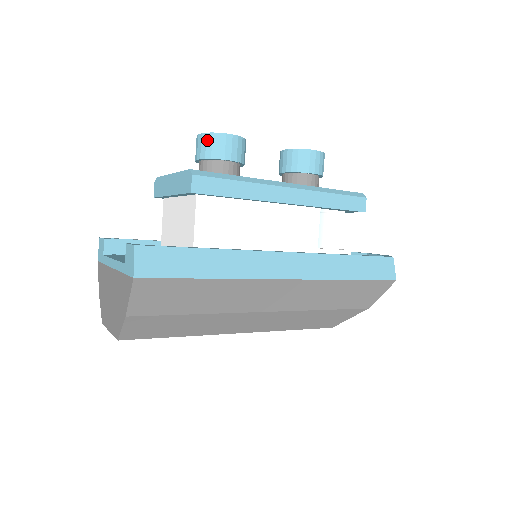
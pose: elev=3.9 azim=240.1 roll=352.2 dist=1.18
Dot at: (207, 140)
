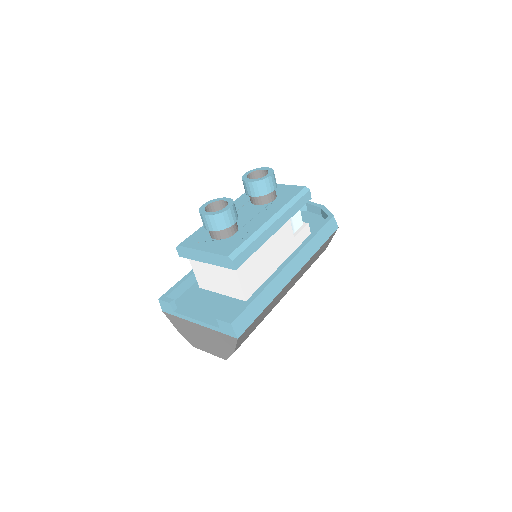
Dot at: (215, 219)
